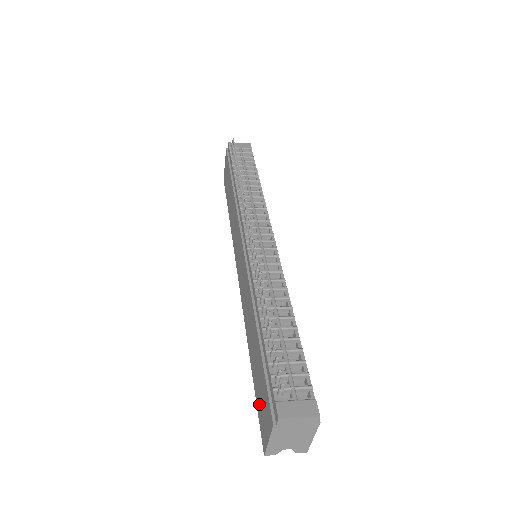
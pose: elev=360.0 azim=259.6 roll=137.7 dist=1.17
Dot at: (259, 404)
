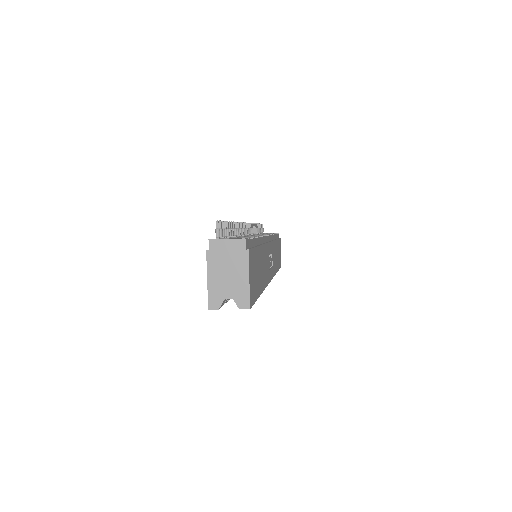
Dot at: occluded
